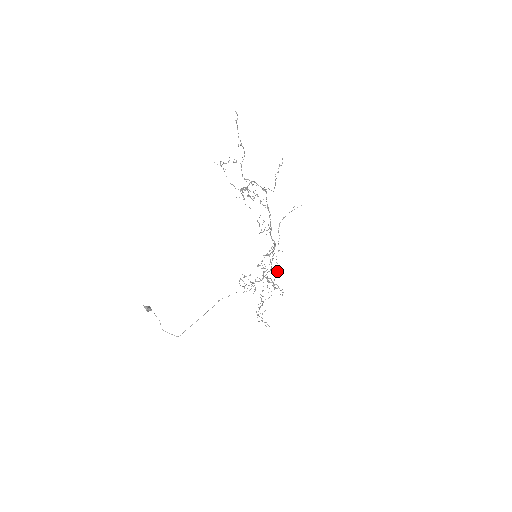
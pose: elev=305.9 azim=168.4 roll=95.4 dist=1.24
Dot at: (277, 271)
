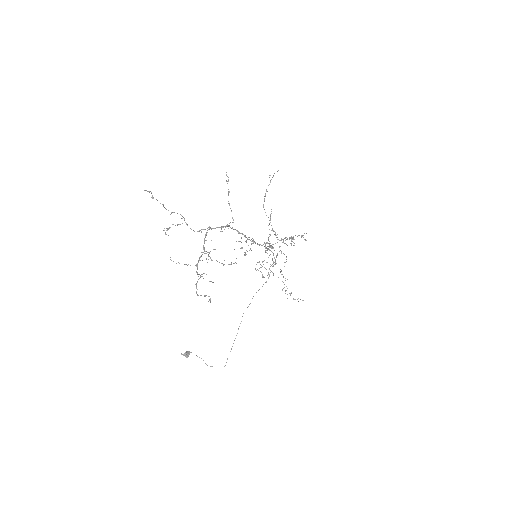
Dot at: (284, 254)
